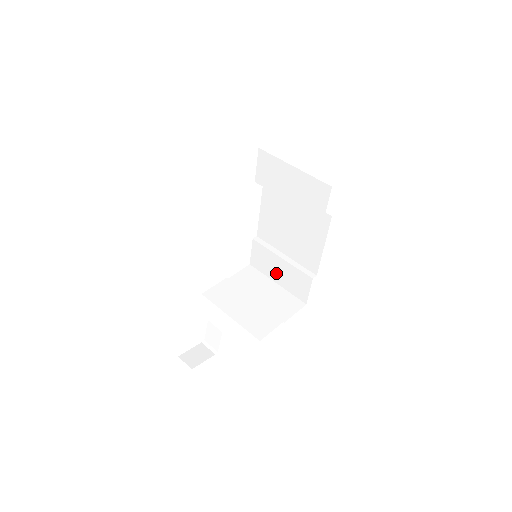
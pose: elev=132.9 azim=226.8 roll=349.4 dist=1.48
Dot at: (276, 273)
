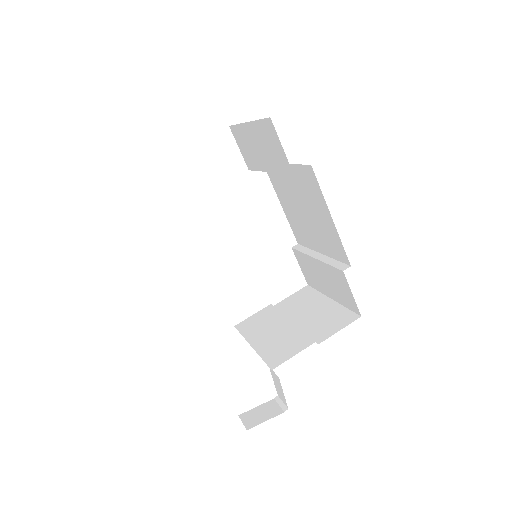
Dot at: (323, 284)
